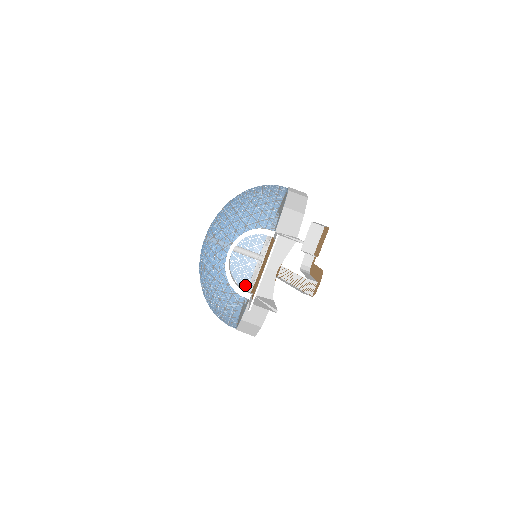
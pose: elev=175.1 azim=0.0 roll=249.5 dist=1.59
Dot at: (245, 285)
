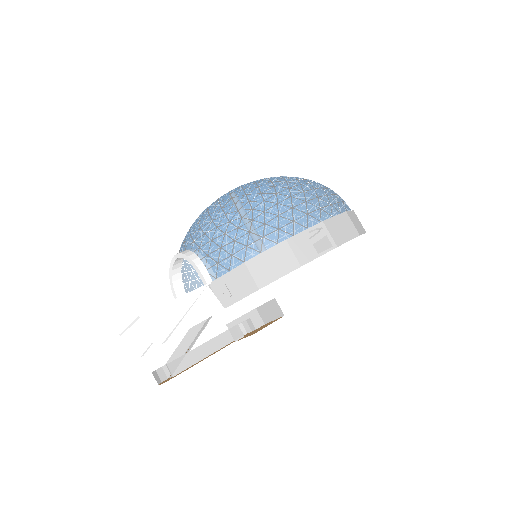
Dot at: occluded
